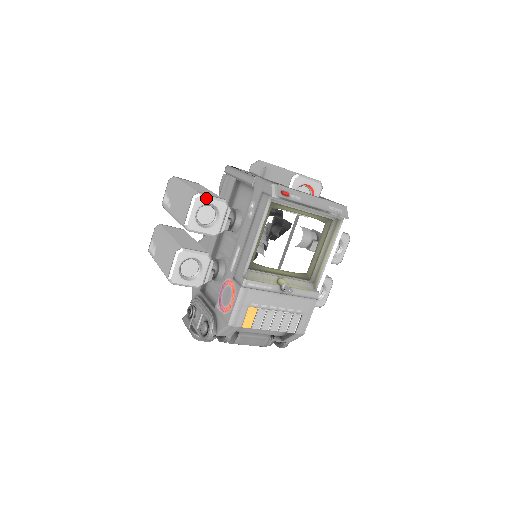
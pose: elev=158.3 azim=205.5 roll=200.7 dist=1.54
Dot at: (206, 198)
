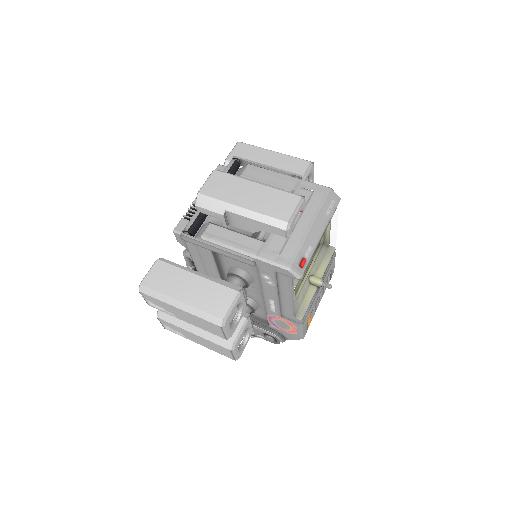
Dot at: (229, 314)
